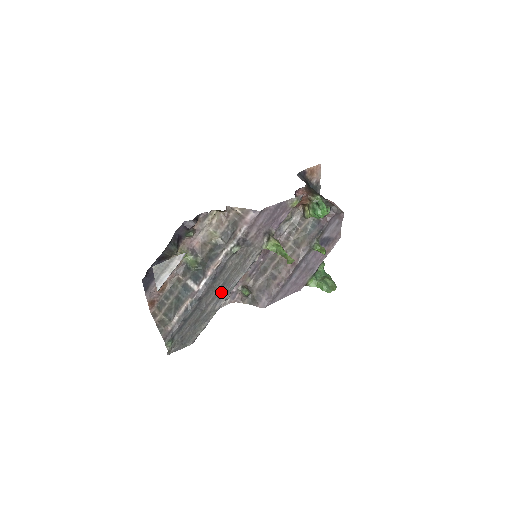
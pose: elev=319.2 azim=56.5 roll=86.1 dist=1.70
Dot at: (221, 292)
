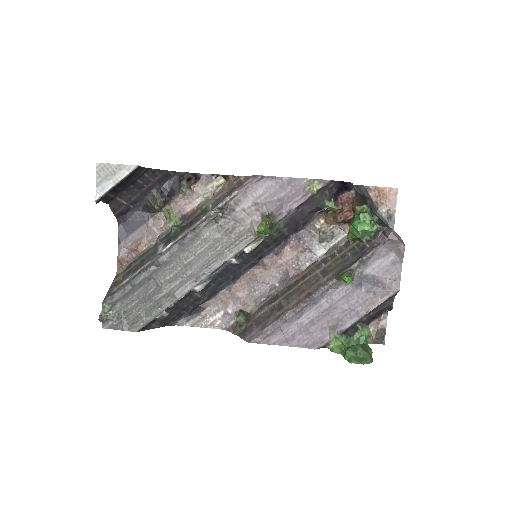
Dot at: (189, 273)
